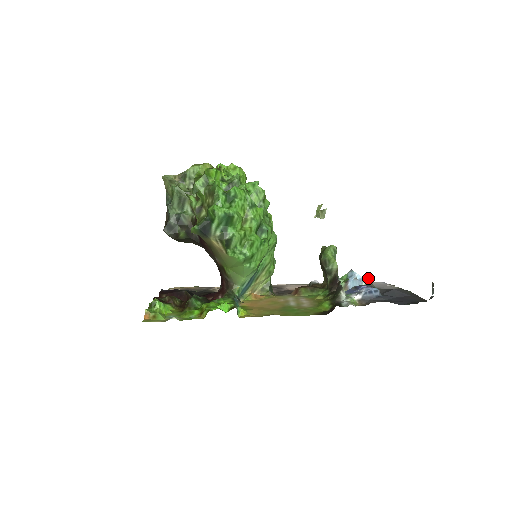
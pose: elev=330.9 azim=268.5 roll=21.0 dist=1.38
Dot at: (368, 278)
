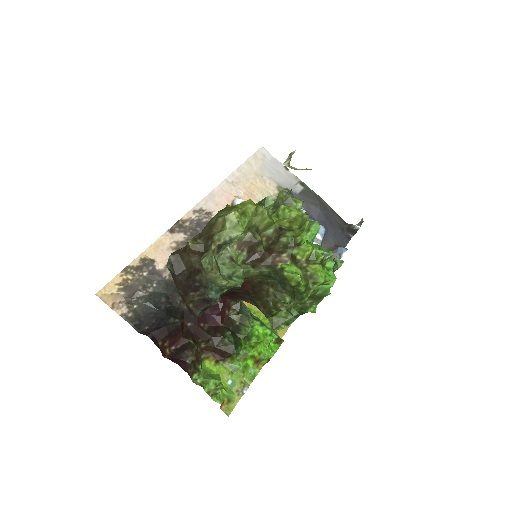
Dot at: (291, 190)
